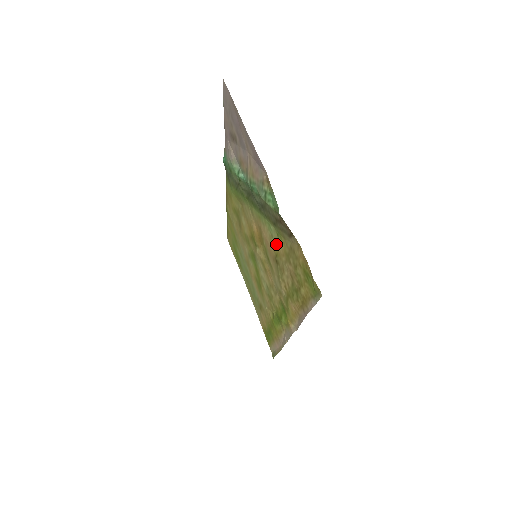
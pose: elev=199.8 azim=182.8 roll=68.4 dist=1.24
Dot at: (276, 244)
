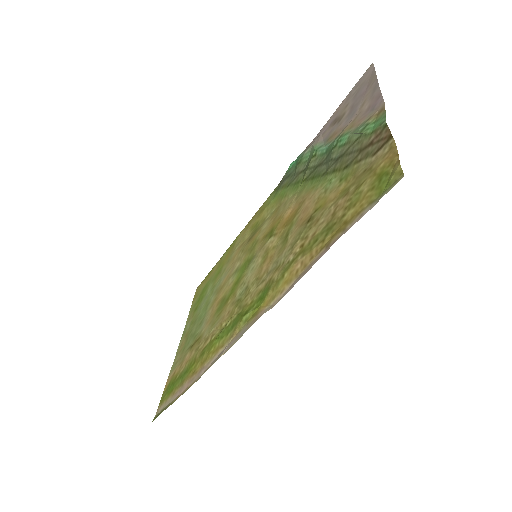
Dot at: (328, 194)
